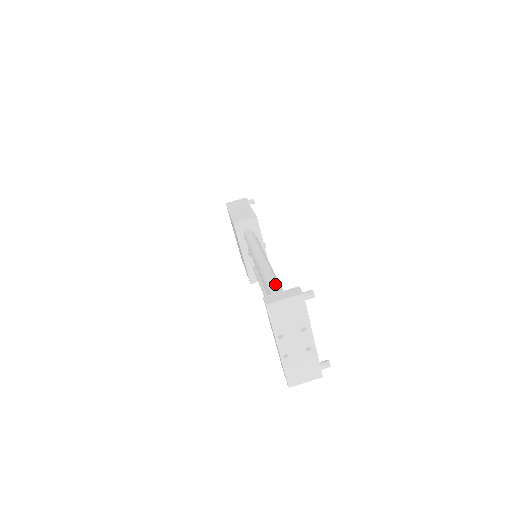
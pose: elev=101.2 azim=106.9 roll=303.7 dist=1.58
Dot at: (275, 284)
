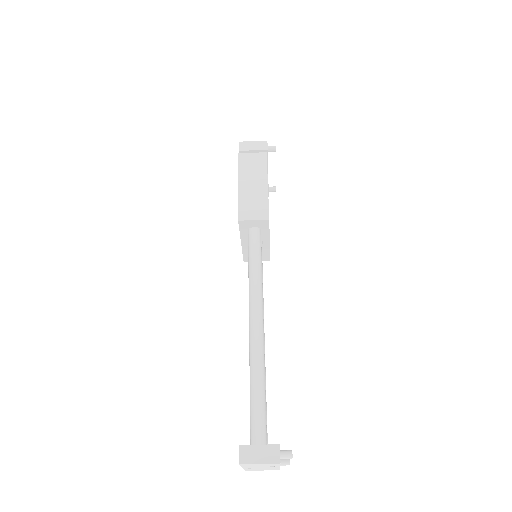
Dot at: (259, 395)
